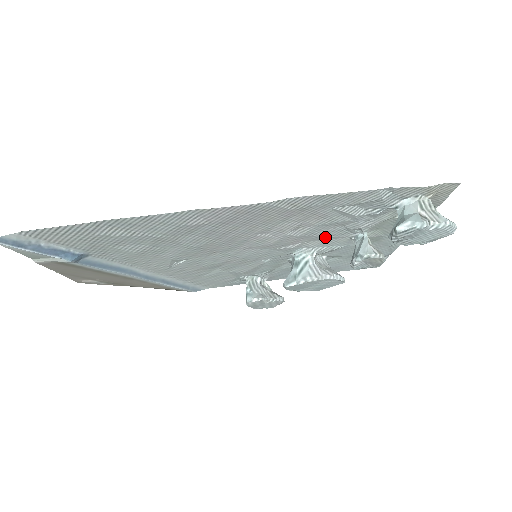
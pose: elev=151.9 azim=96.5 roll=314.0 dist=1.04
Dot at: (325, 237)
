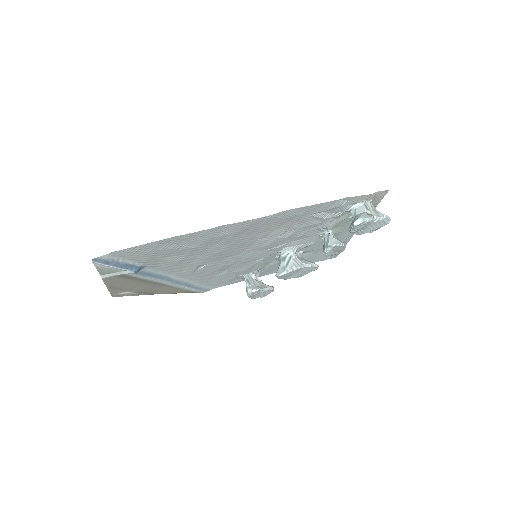
Dot at: (303, 237)
